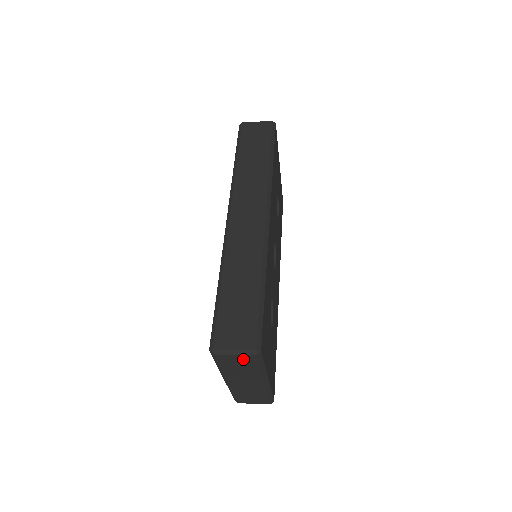
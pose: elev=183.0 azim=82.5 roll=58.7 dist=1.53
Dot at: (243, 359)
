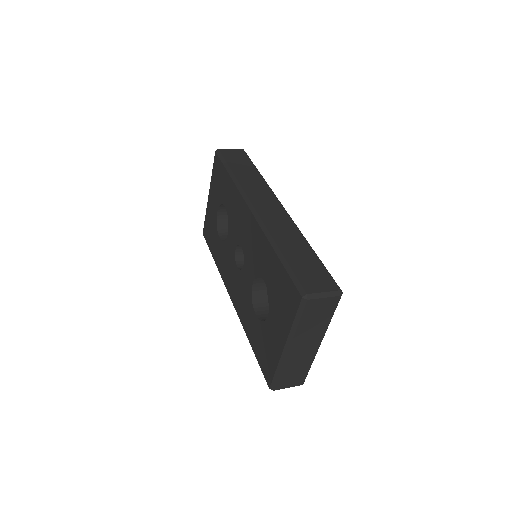
Dot at: (327, 304)
